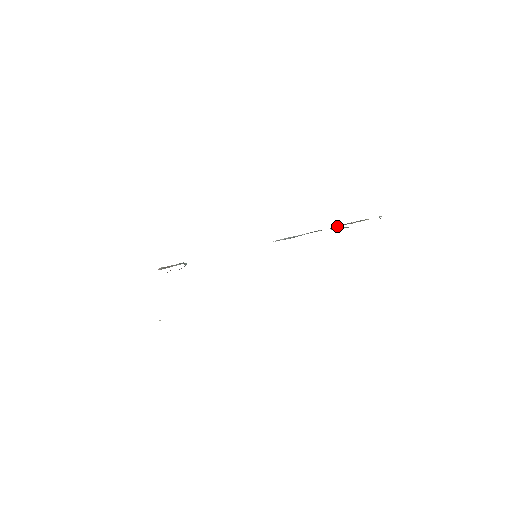
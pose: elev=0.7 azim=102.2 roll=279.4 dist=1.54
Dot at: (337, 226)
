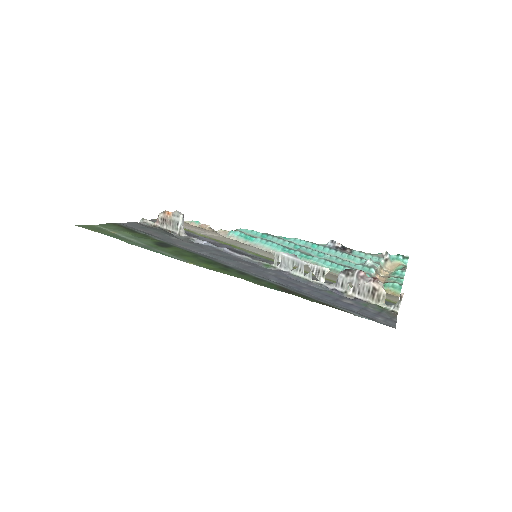
Dot at: (344, 286)
